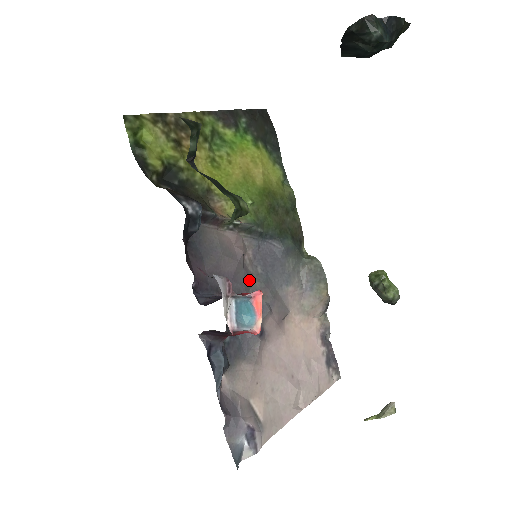
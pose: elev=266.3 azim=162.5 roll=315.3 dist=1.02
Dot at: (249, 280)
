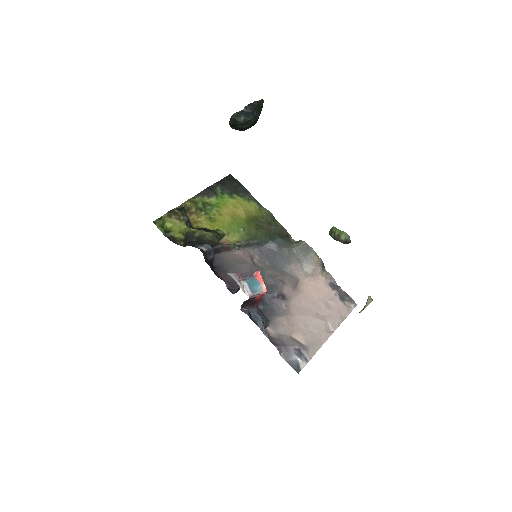
Dot at: (262, 271)
